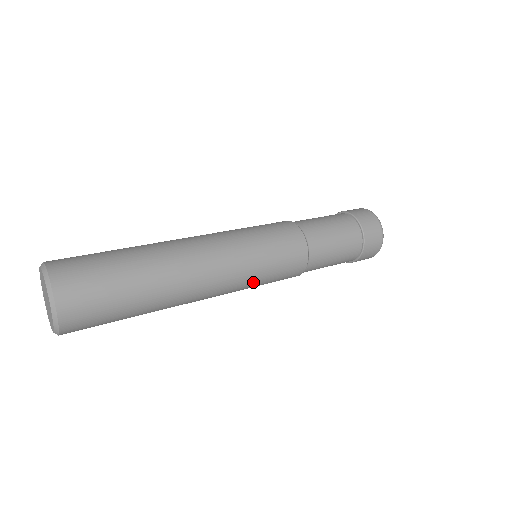
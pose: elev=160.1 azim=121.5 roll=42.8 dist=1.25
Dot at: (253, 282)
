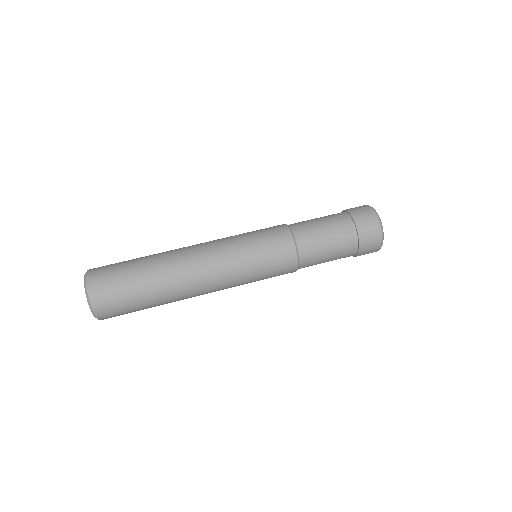
Dot at: (247, 283)
